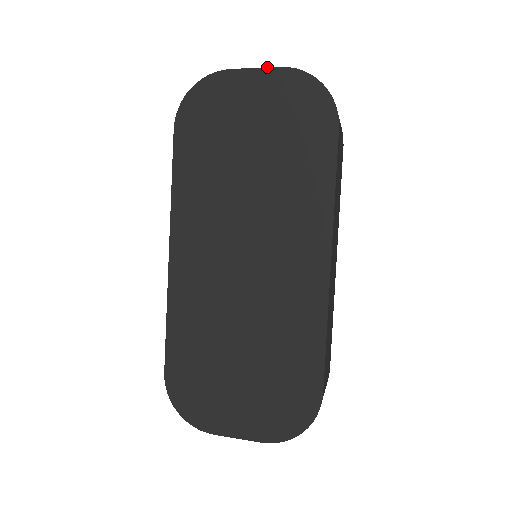
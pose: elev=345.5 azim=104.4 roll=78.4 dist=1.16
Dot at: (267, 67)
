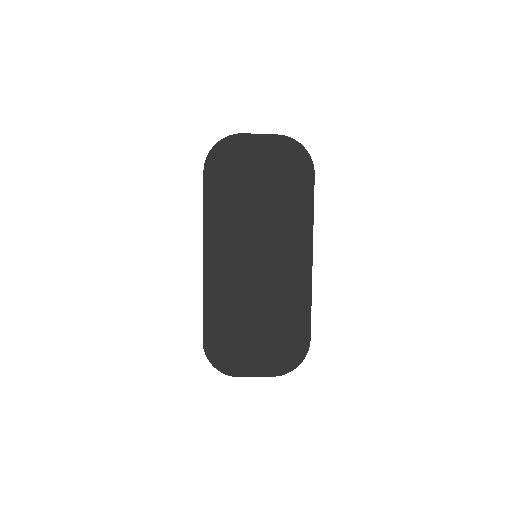
Dot at: (268, 134)
